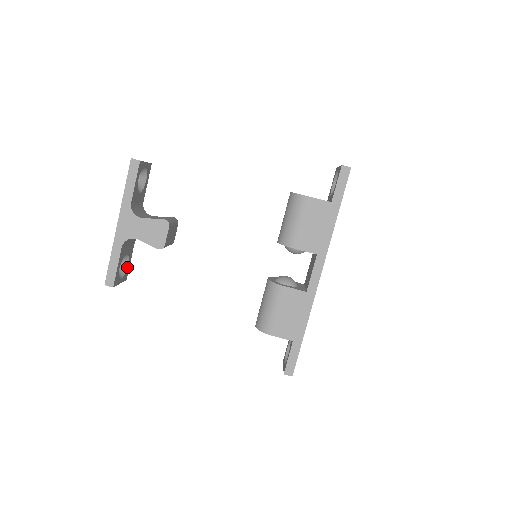
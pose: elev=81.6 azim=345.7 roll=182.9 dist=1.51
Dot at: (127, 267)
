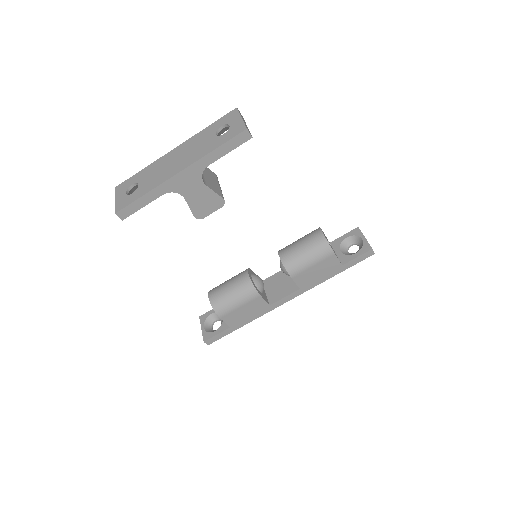
Dot at: occluded
